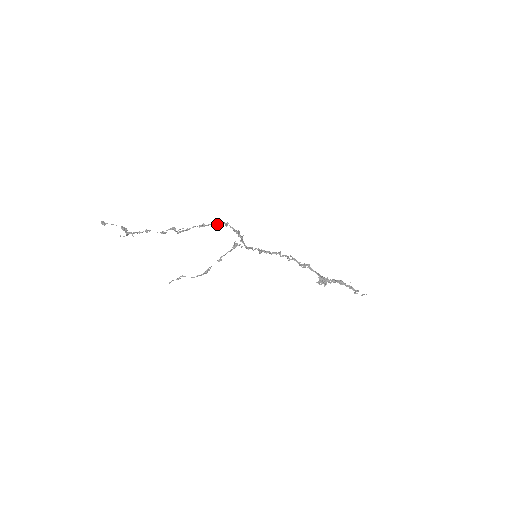
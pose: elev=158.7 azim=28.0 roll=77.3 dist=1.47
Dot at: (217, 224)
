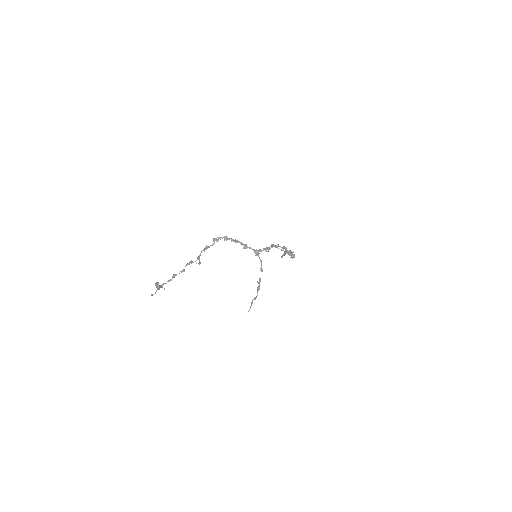
Dot at: (216, 241)
